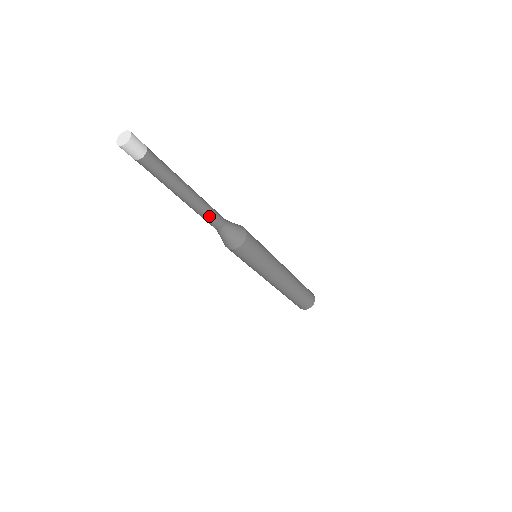
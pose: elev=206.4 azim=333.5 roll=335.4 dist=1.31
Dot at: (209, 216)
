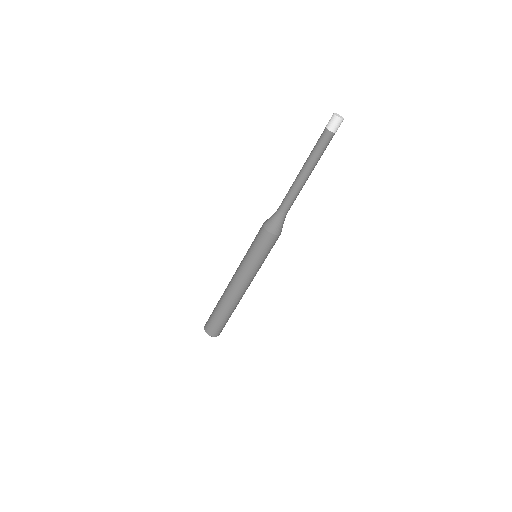
Dot at: (290, 197)
